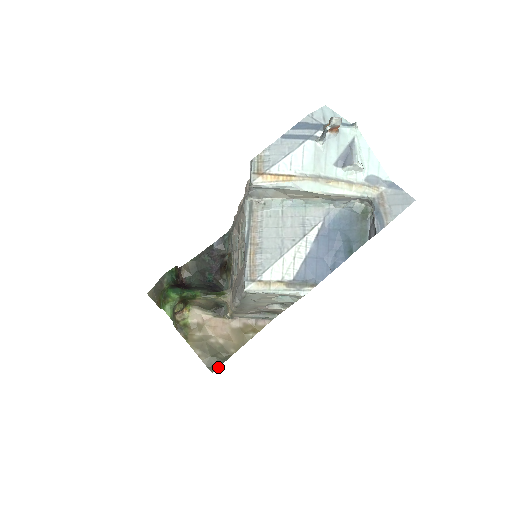
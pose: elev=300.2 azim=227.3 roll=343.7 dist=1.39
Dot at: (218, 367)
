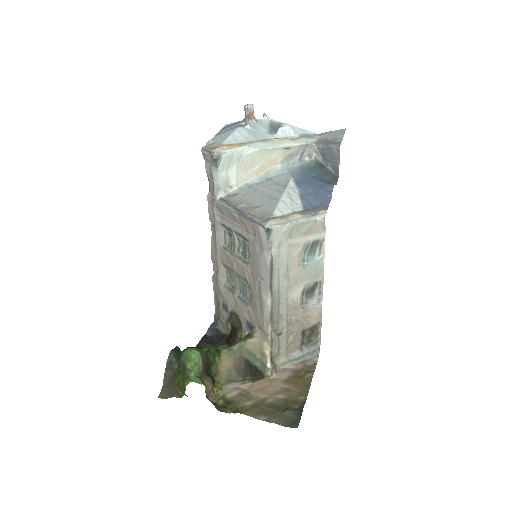
Dot at: (299, 420)
